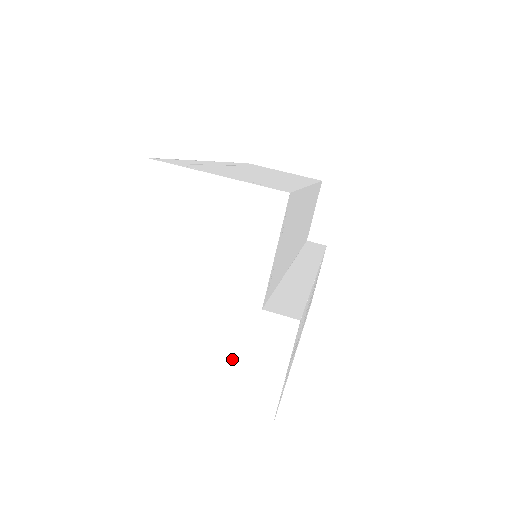
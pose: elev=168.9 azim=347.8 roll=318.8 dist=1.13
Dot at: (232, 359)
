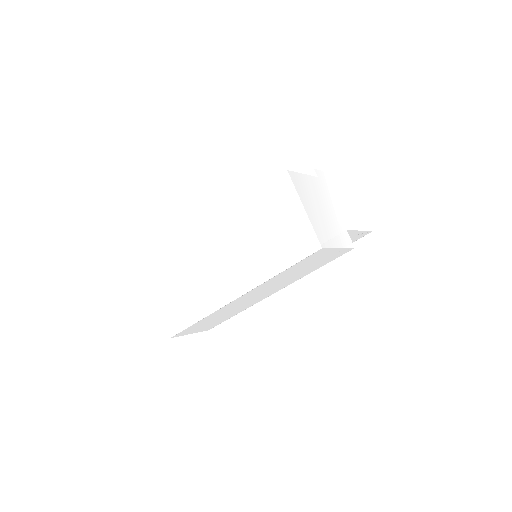
Dot at: (327, 220)
